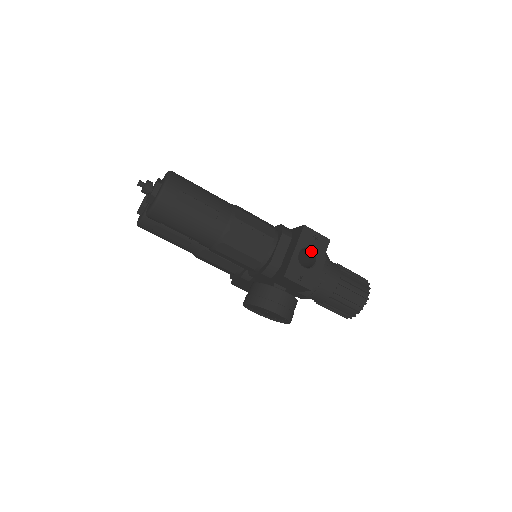
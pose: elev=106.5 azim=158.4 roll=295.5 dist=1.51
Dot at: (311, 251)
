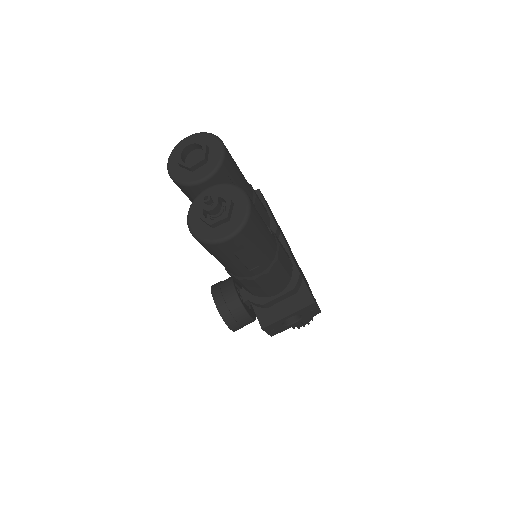
Dot at: occluded
